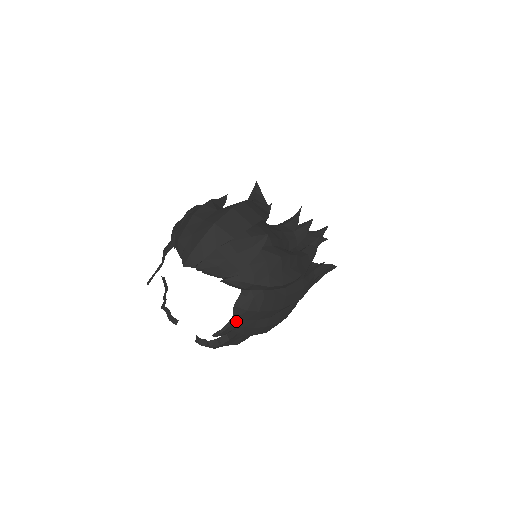
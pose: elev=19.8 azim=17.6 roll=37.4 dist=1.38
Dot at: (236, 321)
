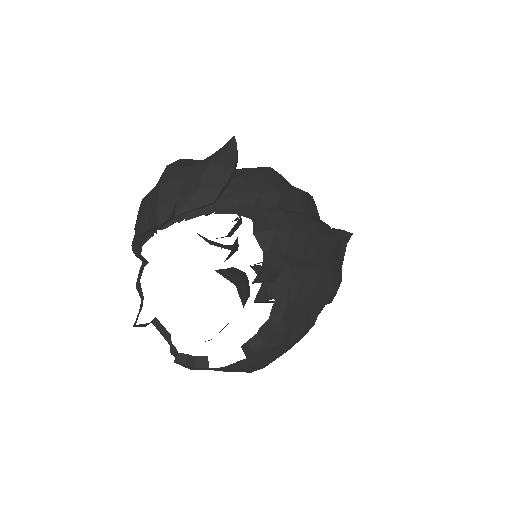
Dot at: (272, 255)
